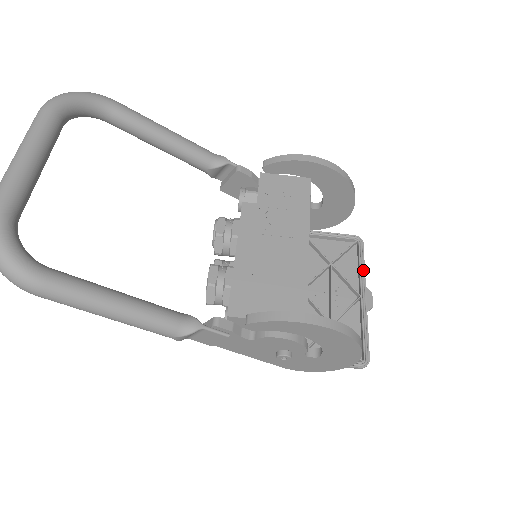
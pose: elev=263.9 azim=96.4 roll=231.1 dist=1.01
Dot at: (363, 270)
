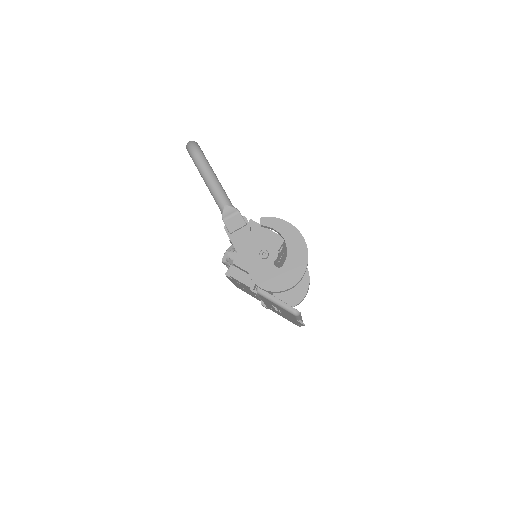
Dot at: (302, 321)
